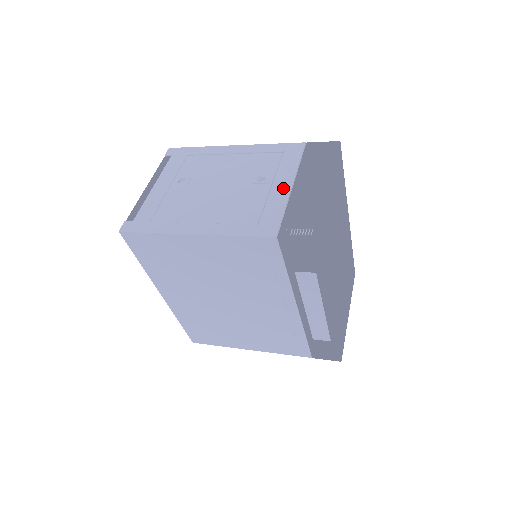
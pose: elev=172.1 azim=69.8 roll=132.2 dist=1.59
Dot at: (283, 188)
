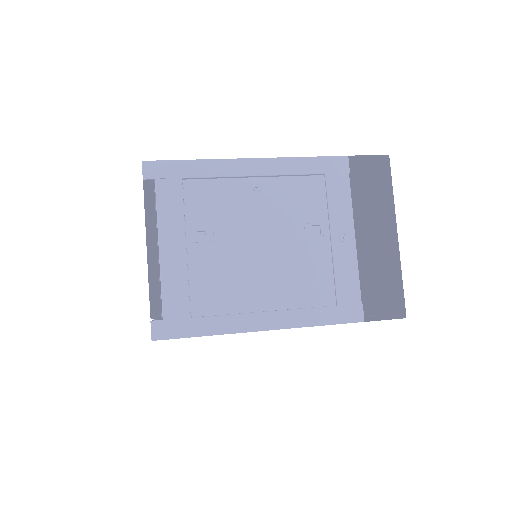
Dot at: (347, 243)
